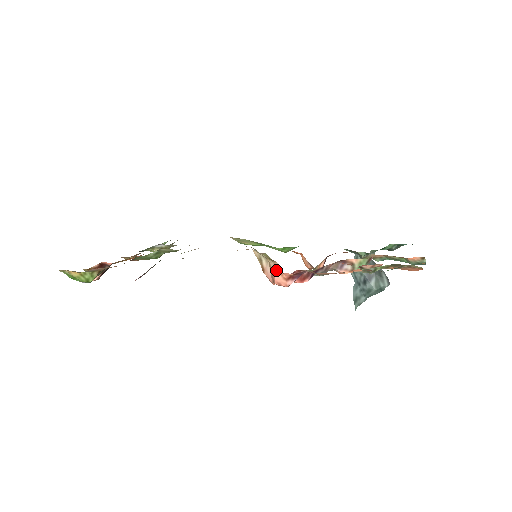
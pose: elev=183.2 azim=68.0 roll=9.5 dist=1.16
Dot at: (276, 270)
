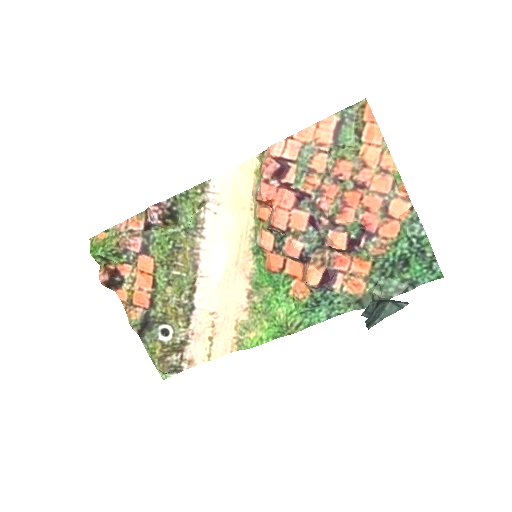
Dot at: (265, 158)
